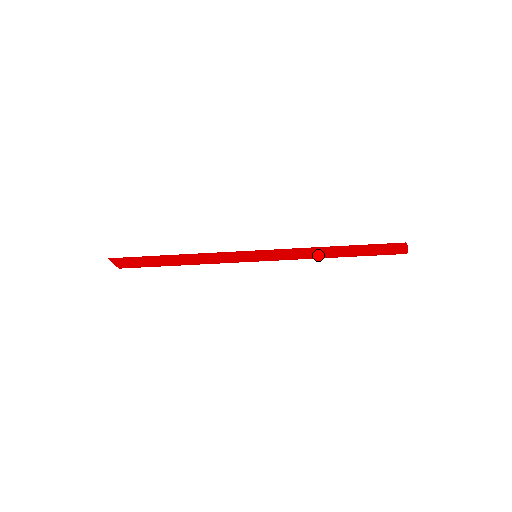
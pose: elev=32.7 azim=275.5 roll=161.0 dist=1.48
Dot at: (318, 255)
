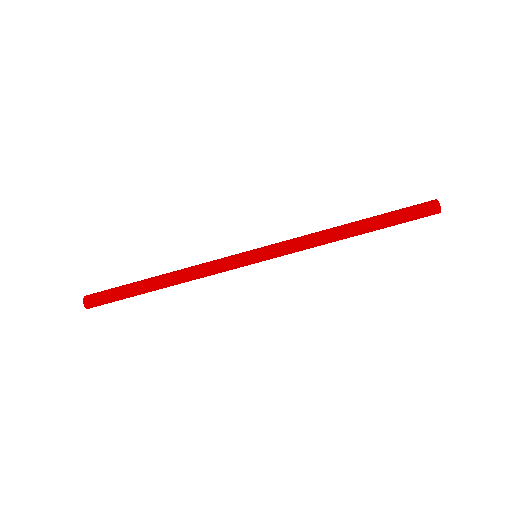
Dot at: (329, 230)
